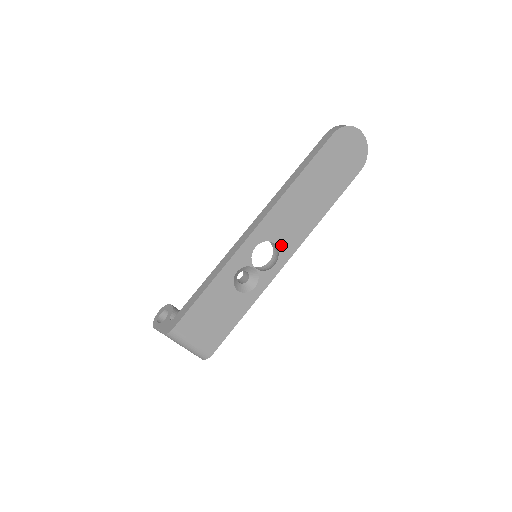
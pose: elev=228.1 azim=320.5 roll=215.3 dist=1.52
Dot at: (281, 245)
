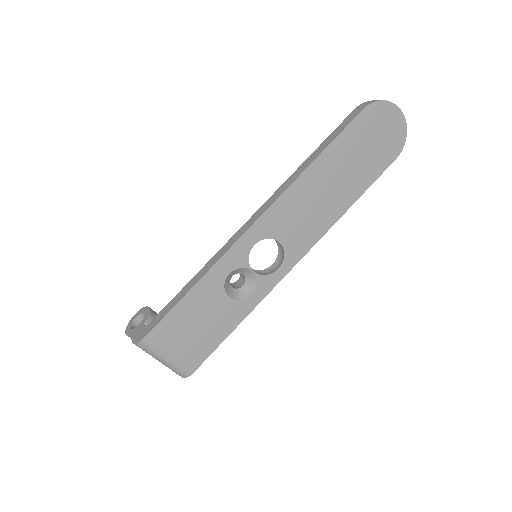
Dot at: (288, 245)
